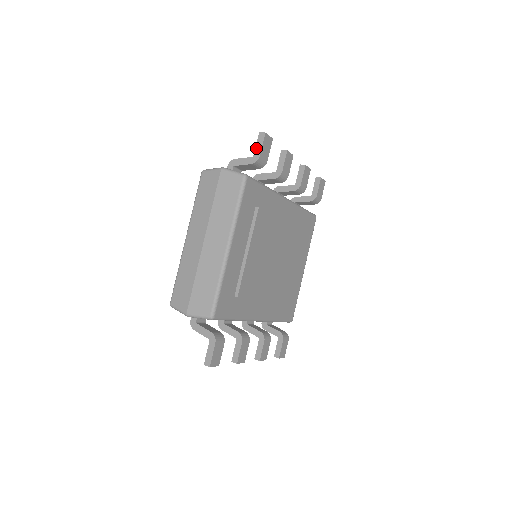
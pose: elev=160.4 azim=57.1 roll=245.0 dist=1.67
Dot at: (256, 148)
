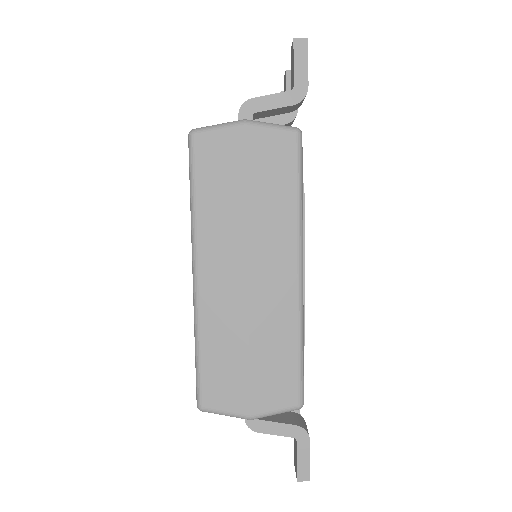
Dot at: (296, 71)
